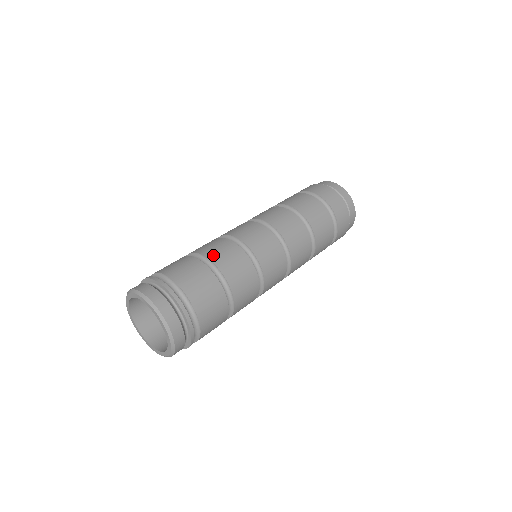
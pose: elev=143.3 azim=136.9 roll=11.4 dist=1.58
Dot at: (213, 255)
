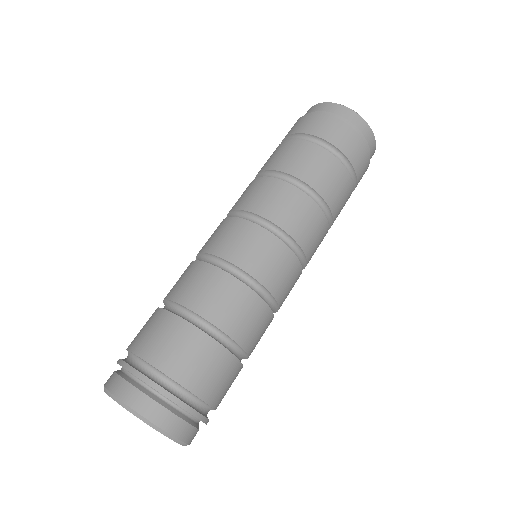
Dot at: (242, 335)
